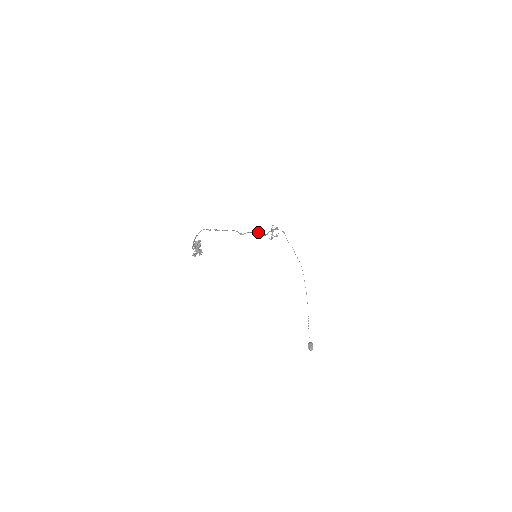
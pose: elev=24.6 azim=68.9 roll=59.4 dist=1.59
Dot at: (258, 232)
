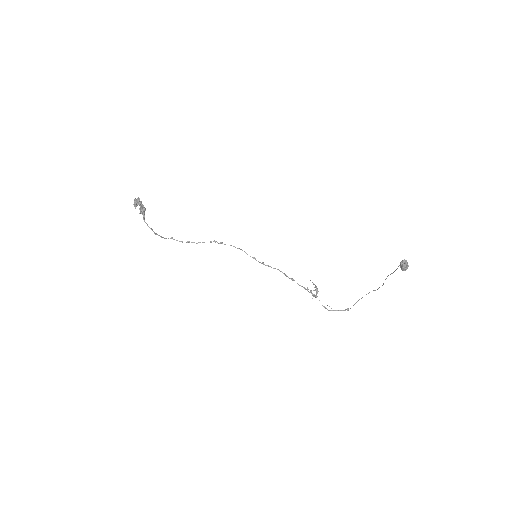
Dot at: (263, 263)
